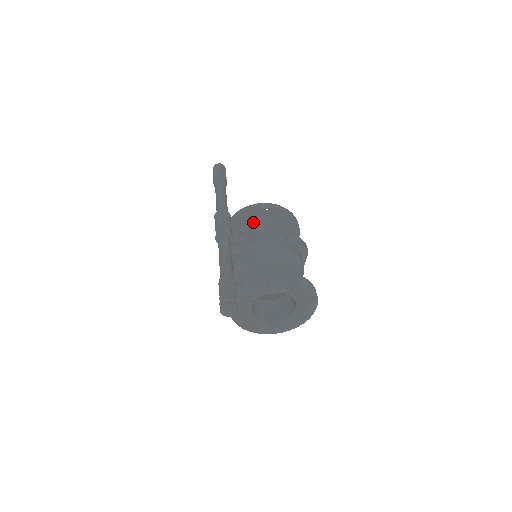
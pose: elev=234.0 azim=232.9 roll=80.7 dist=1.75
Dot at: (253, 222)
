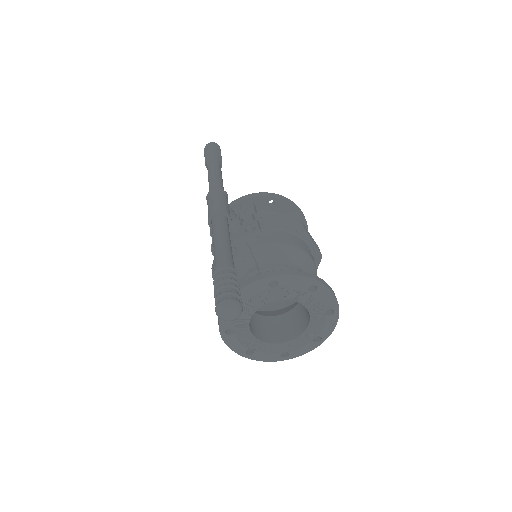
Dot at: occluded
